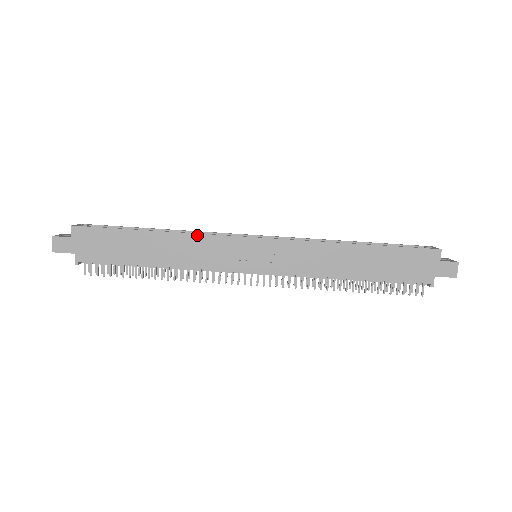
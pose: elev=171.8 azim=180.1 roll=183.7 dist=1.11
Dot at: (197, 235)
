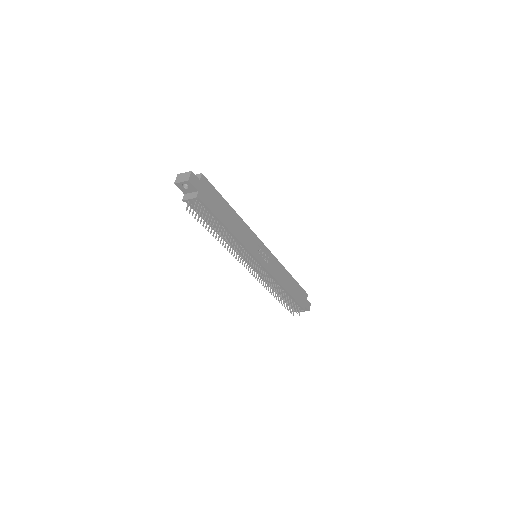
Dot at: (247, 225)
